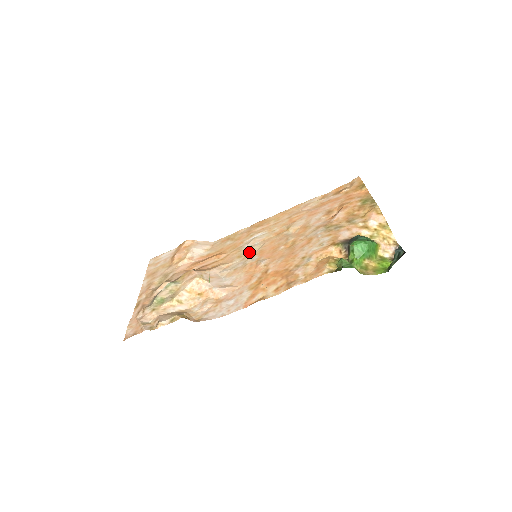
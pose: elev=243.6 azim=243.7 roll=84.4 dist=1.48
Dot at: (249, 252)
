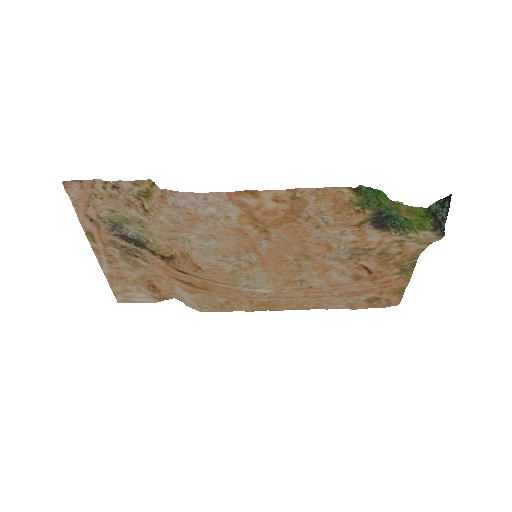
Dot at: (247, 270)
